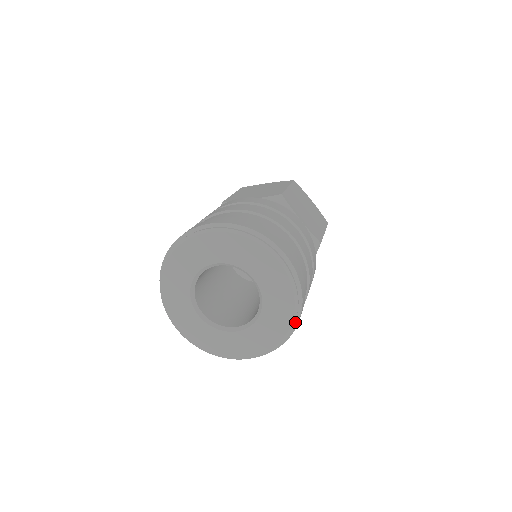
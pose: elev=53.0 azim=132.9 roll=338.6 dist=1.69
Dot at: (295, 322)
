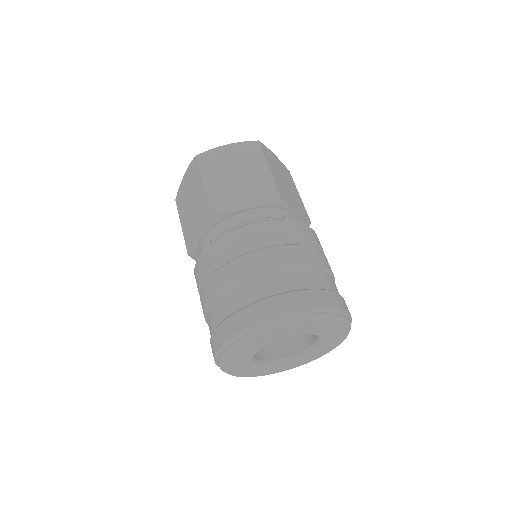
Dot at: (343, 315)
